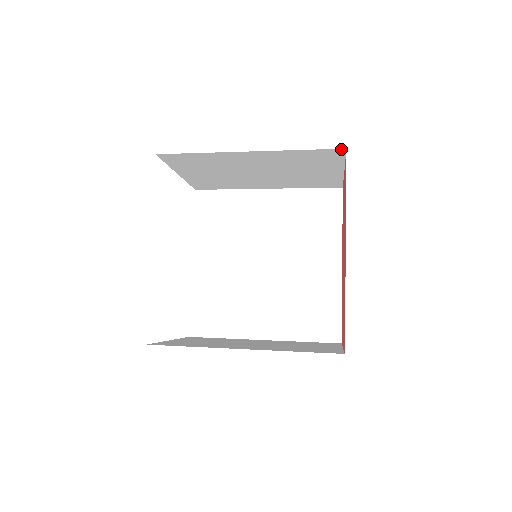
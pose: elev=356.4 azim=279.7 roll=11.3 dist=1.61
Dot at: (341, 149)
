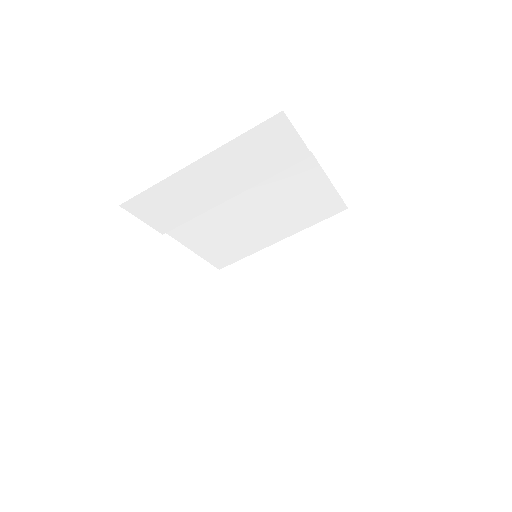
Dot at: (345, 212)
